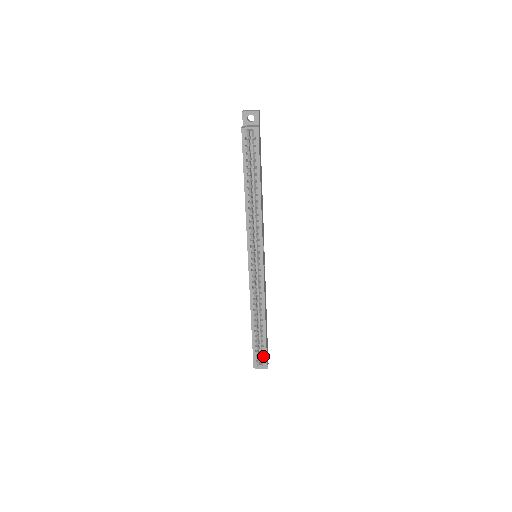
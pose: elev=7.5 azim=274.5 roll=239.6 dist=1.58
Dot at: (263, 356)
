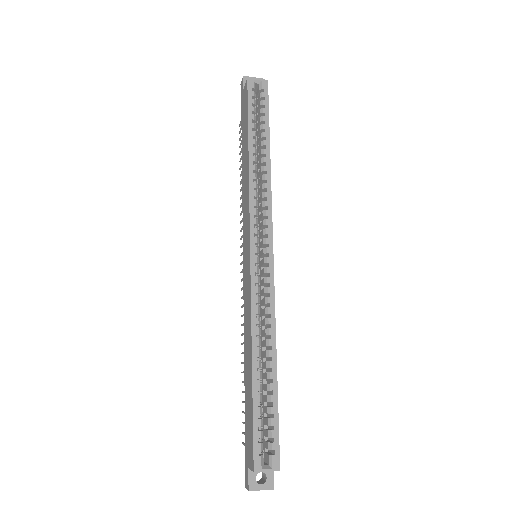
Dot at: (272, 441)
